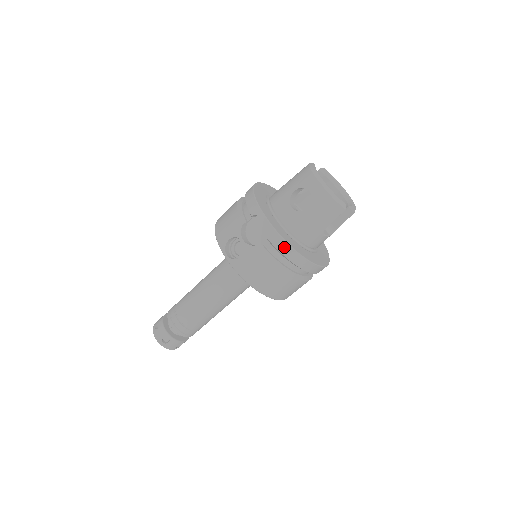
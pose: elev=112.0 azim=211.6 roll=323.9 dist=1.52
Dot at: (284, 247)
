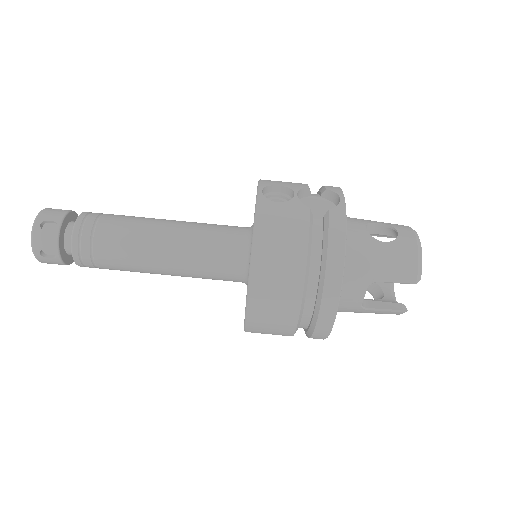
Dot at: (338, 234)
